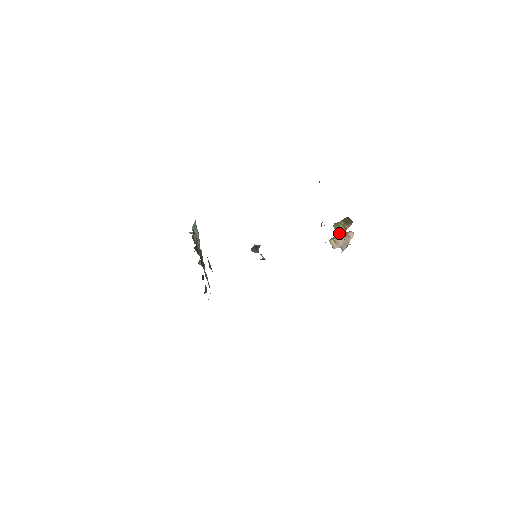
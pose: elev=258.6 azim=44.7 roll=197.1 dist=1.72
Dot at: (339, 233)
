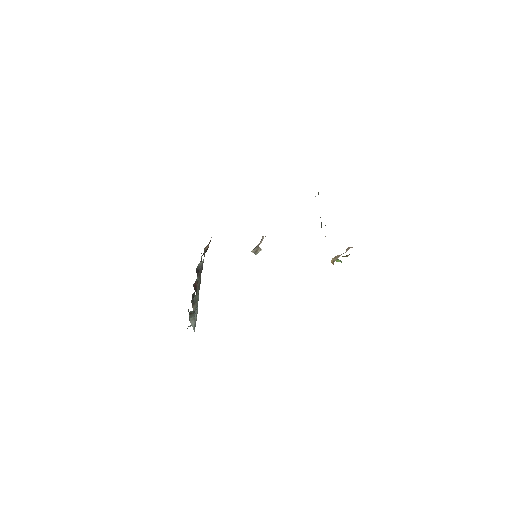
Dot at: occluded
